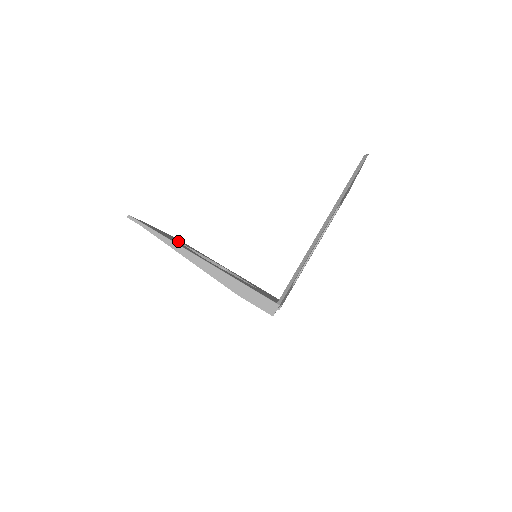
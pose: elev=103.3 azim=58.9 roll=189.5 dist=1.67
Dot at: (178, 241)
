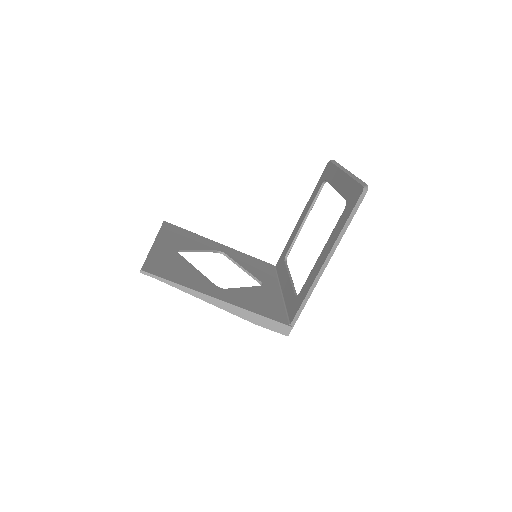
Dot at: (178, 250)
